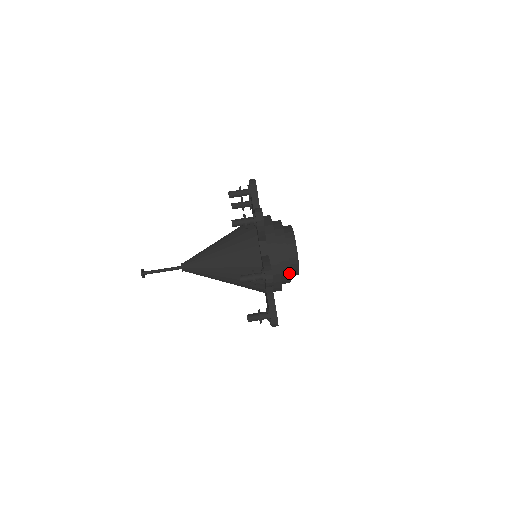
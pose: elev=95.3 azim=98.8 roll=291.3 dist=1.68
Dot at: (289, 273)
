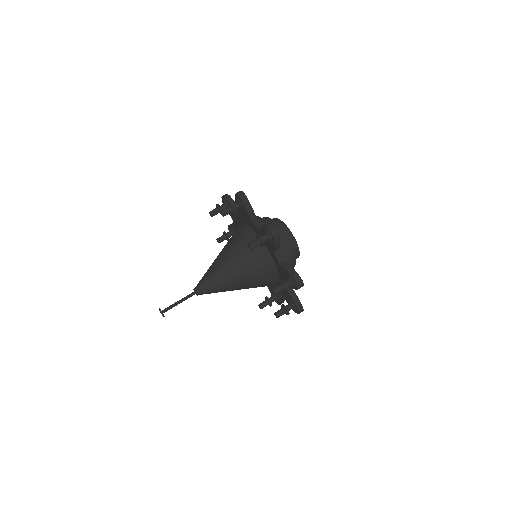
Dot at: (277, 226)
